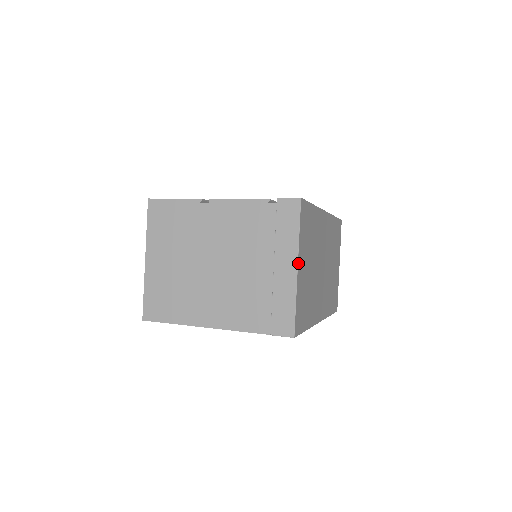
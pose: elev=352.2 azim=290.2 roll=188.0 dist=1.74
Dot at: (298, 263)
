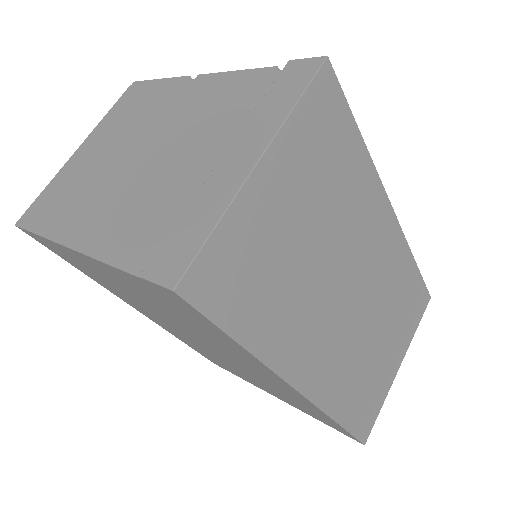
Dot at: (265, 156)
